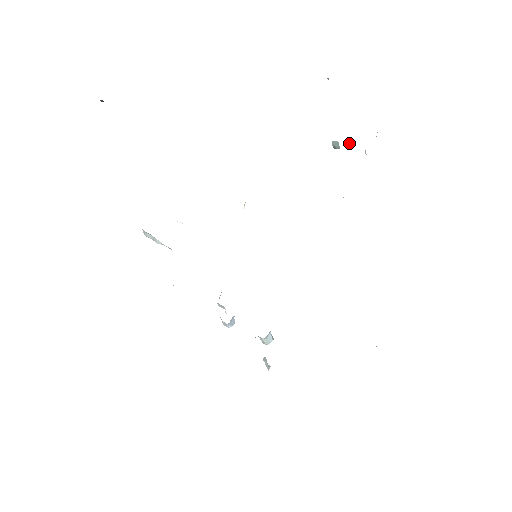
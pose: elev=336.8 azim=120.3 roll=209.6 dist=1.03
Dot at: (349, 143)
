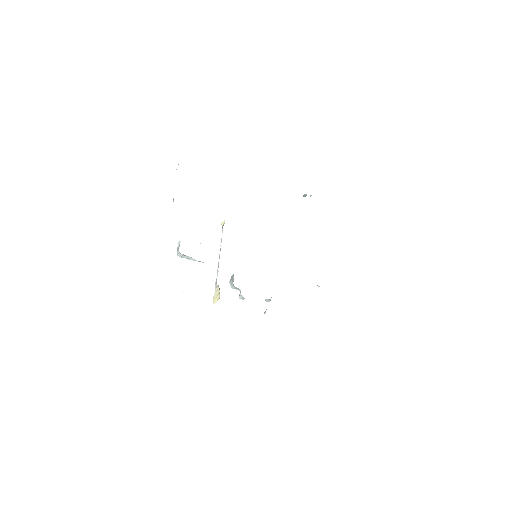
Dot at: occluded
